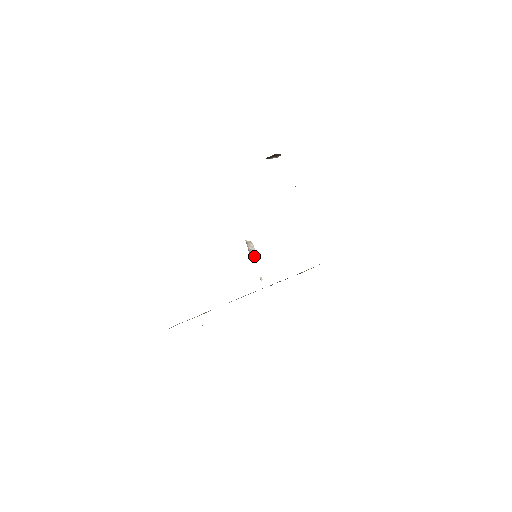
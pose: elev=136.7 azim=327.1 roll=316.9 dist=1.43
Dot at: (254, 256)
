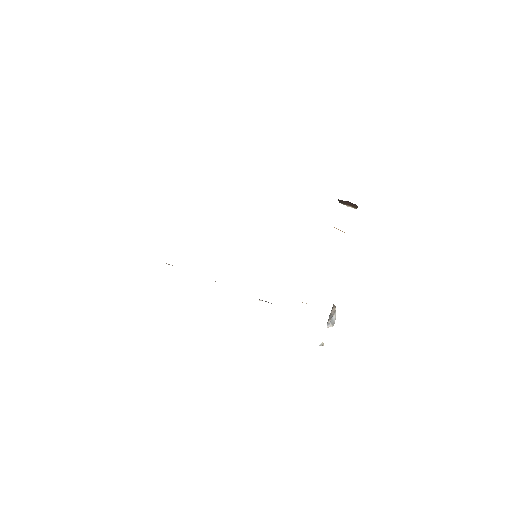
Dot at: (329, 320)
